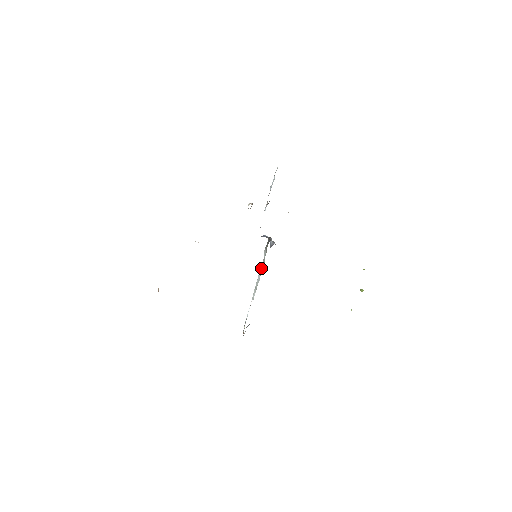
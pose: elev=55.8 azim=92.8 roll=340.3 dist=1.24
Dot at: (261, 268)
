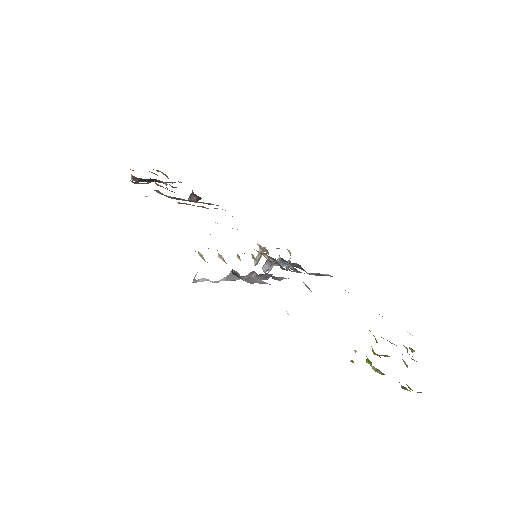
Dot at: (247, 275)
